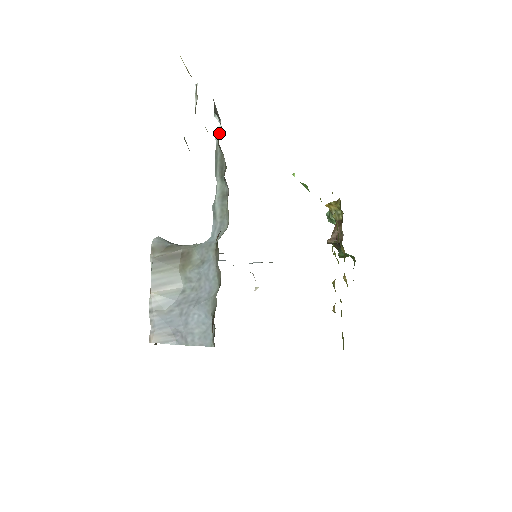
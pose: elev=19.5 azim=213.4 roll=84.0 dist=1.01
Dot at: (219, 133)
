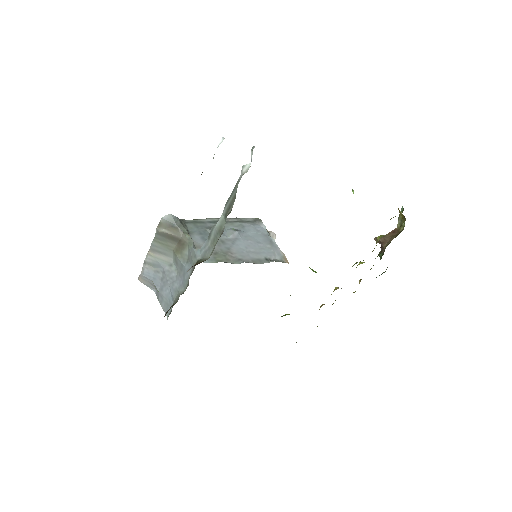
Dot at: (245, 172)
